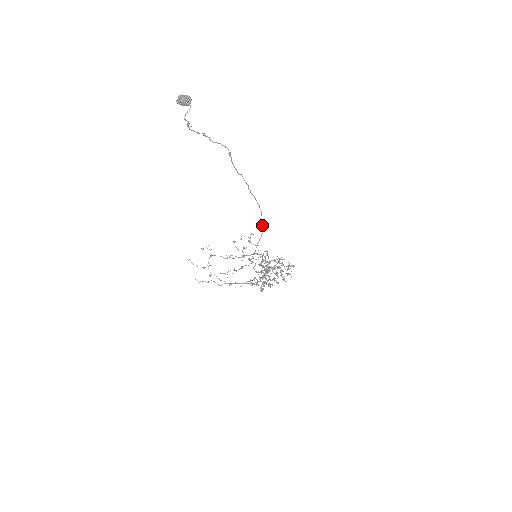
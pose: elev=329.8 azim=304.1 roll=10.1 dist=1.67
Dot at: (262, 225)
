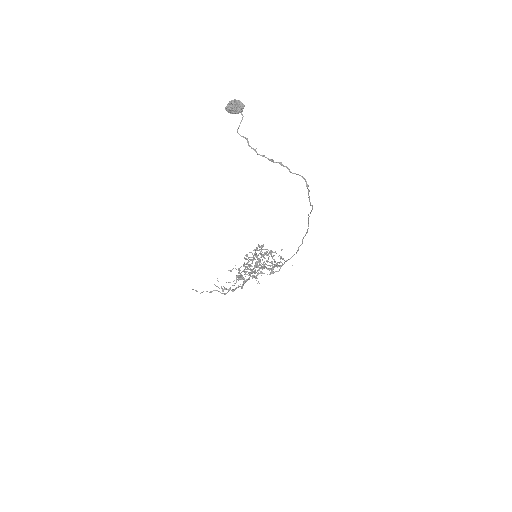
Dot at: (302, 243)
